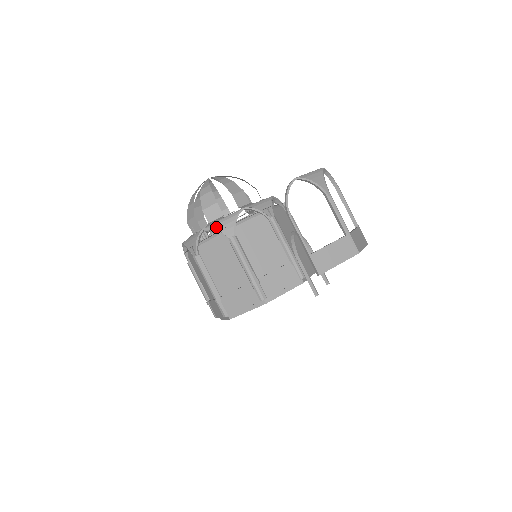
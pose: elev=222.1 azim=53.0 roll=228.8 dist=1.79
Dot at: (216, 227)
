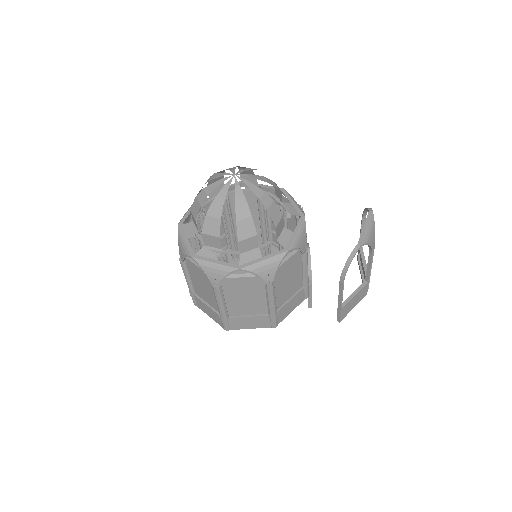
Dot at: (256, 271)
